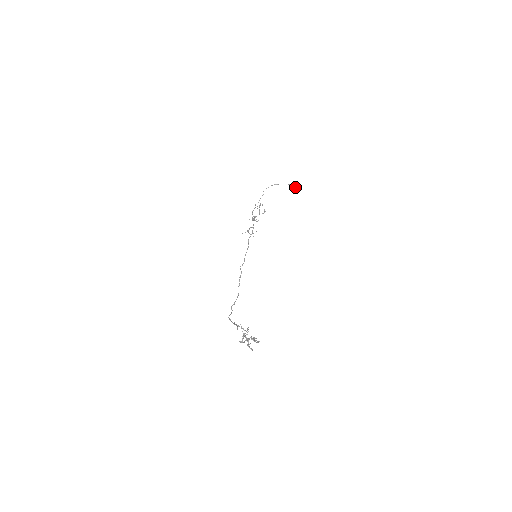
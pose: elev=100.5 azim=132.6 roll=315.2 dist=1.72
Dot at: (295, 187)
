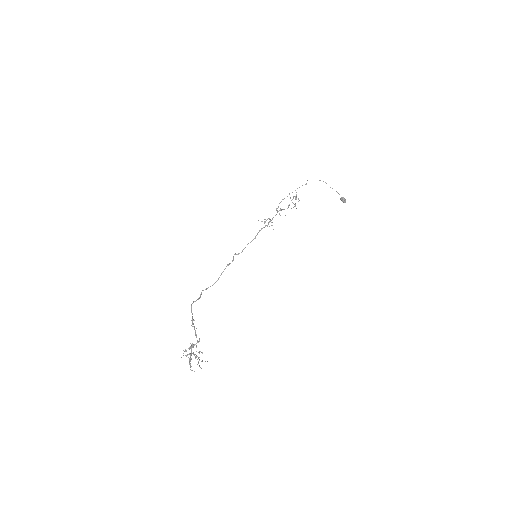
Dot at: (341, 198)
